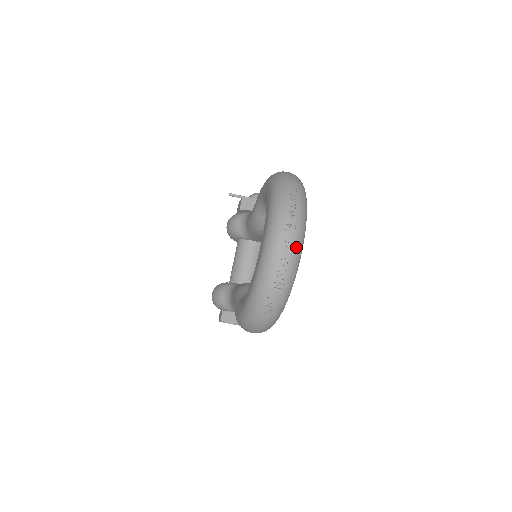
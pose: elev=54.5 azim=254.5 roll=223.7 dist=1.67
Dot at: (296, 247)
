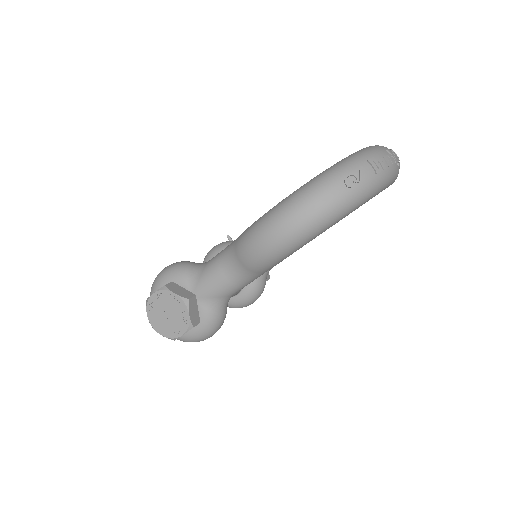
Dot at: (399, 164)
